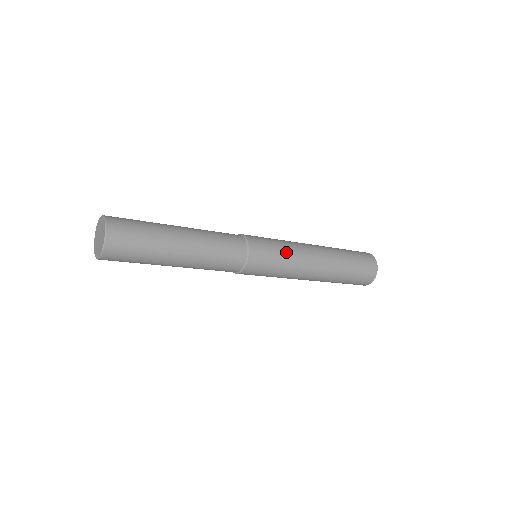
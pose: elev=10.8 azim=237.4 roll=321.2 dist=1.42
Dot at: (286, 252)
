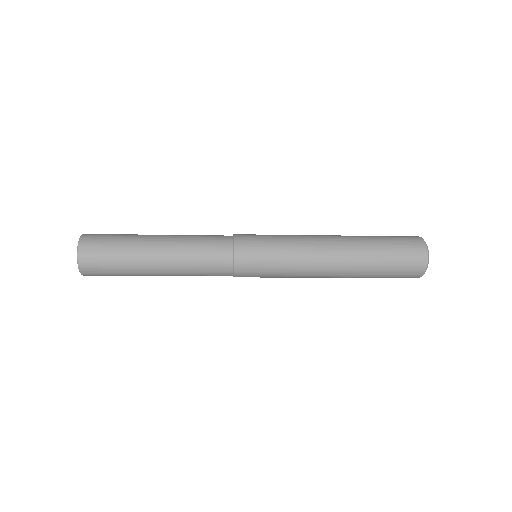
Dot at: (285, 252)
